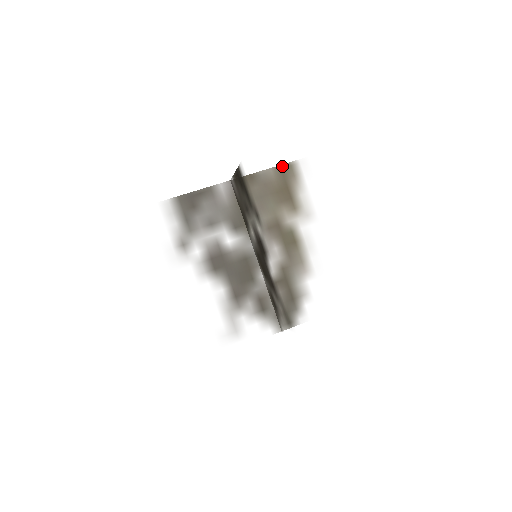
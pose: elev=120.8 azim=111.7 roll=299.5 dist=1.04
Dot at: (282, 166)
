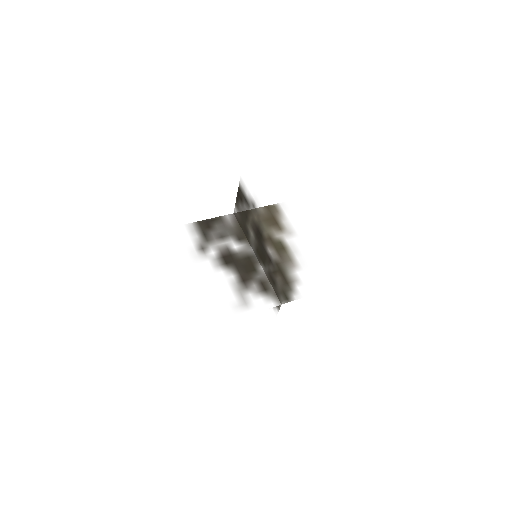
Dot at: occluded
